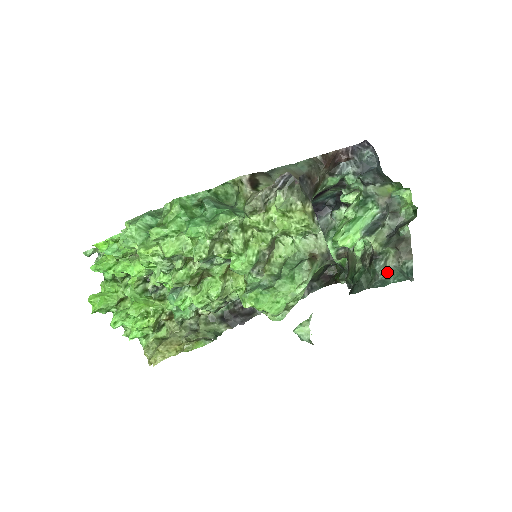
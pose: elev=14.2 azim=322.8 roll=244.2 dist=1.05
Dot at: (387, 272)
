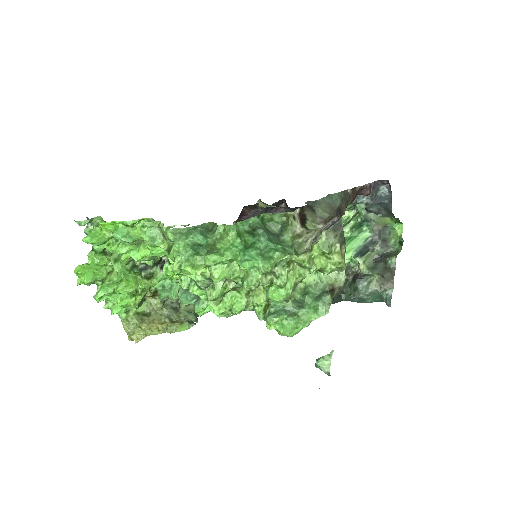
Dot at: (368, 293)
